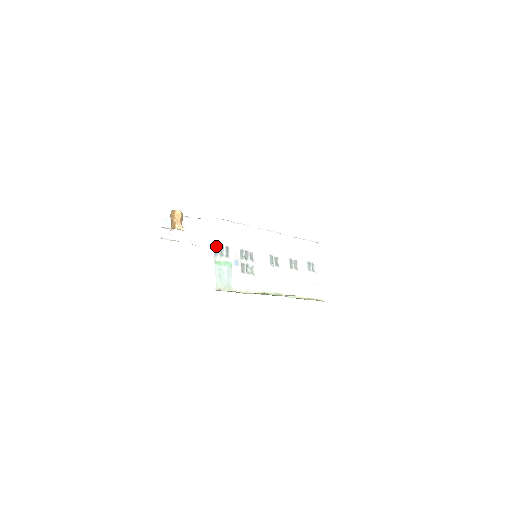
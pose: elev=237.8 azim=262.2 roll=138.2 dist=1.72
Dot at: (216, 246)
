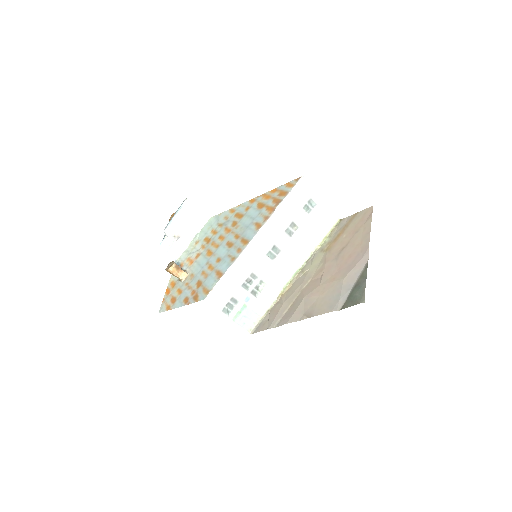
Dot at: (224, 310)
